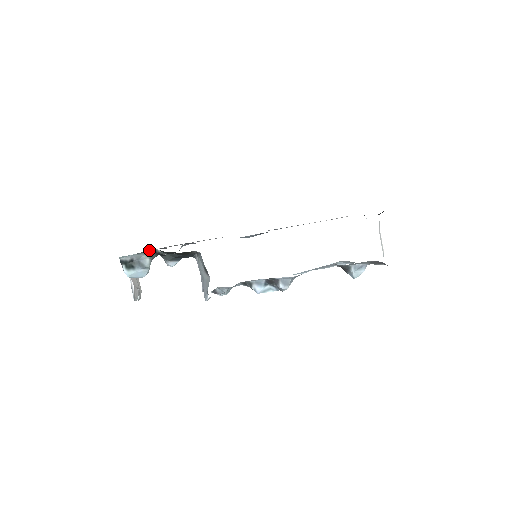
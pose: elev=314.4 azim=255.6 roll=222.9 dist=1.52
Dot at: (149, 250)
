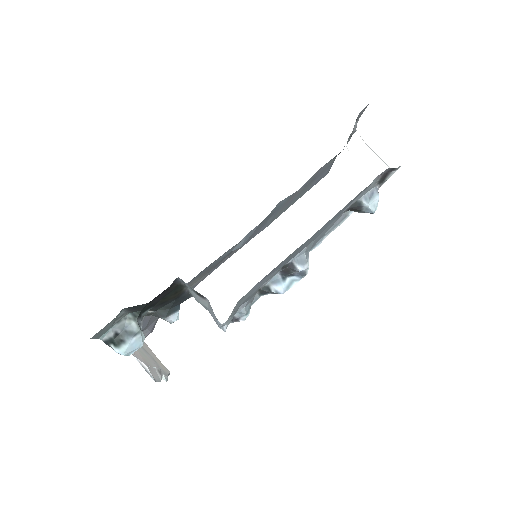
Dot at: (123, 309)
